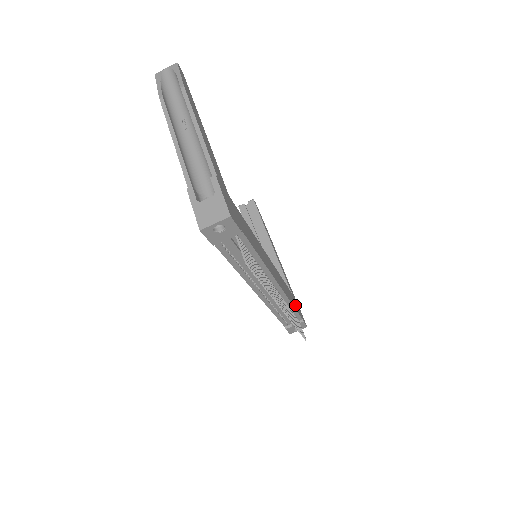
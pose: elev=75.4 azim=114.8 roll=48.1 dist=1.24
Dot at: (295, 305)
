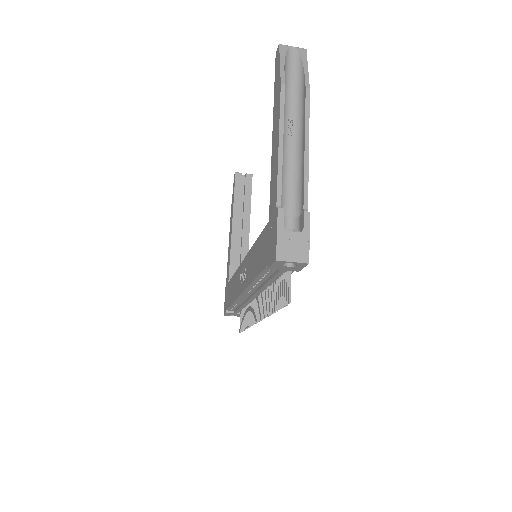
Dot at: occluded
